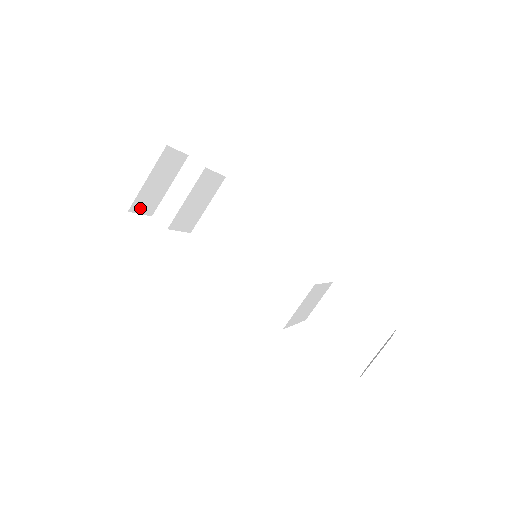
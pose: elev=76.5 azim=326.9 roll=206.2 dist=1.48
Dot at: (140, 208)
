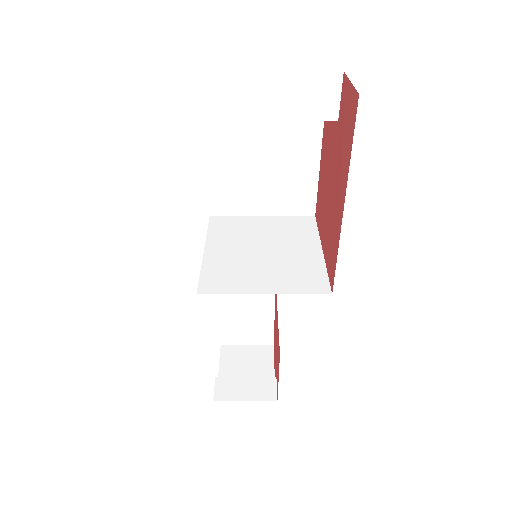
Dot at: occluded
